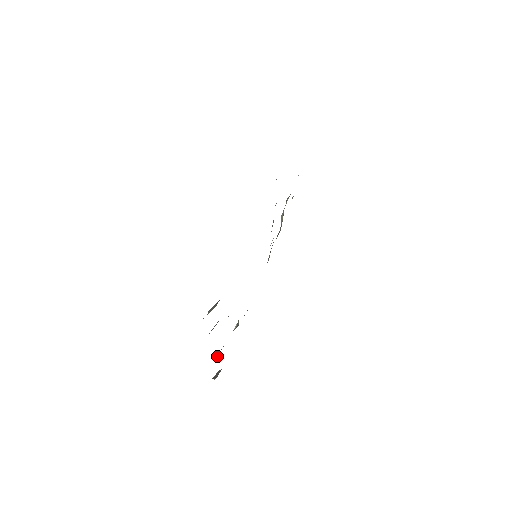
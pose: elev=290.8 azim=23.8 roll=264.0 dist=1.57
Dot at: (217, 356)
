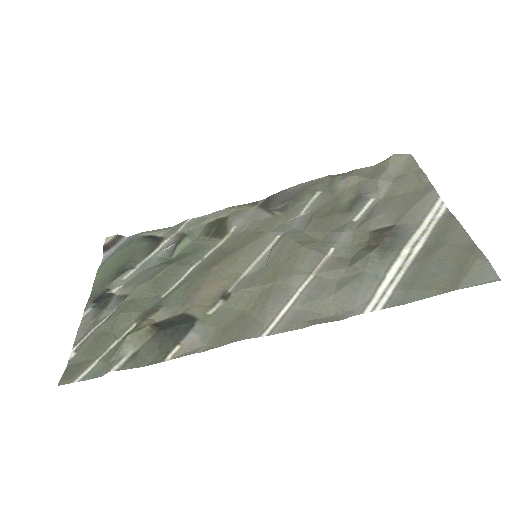
Dot at: (120, 270)
